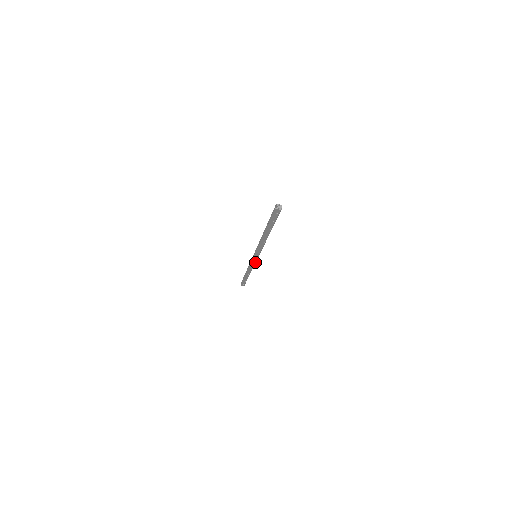
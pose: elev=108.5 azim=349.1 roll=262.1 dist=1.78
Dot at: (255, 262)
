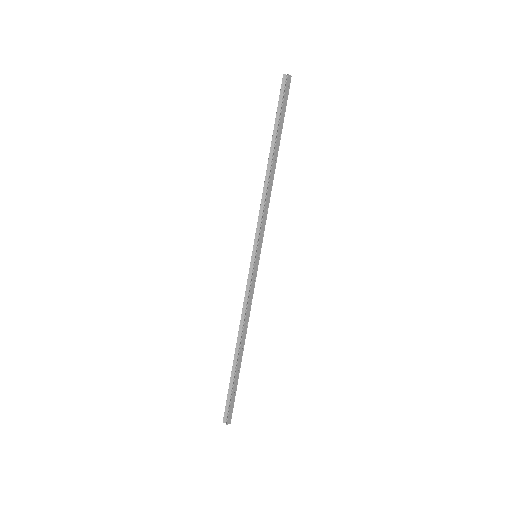
Dot at: (255, 277)
